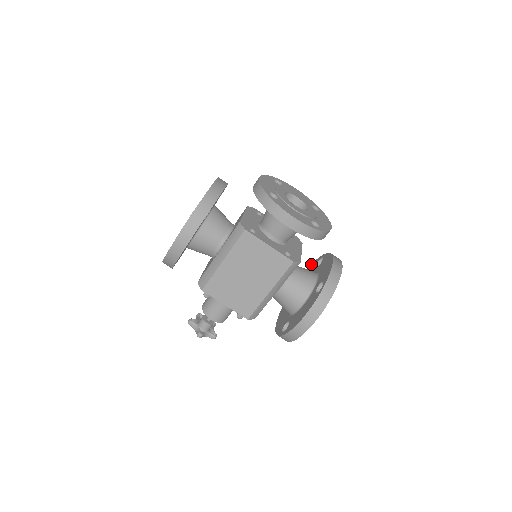
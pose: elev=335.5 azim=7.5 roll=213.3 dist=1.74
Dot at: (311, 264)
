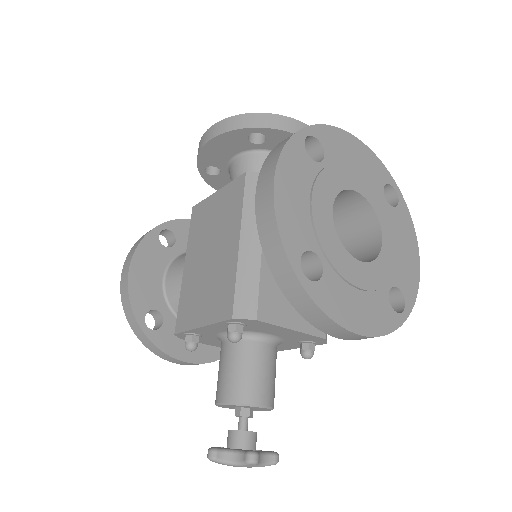
Dot at: occluded
